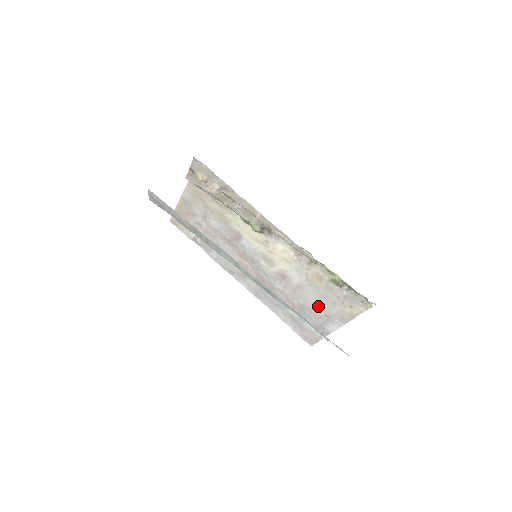
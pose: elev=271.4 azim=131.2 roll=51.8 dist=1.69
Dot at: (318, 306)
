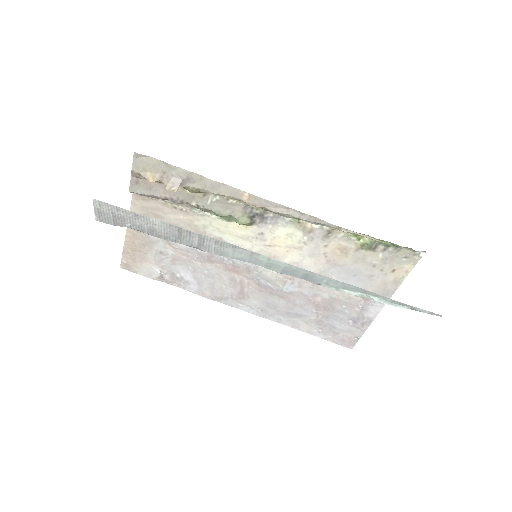
Dot at: occluded
